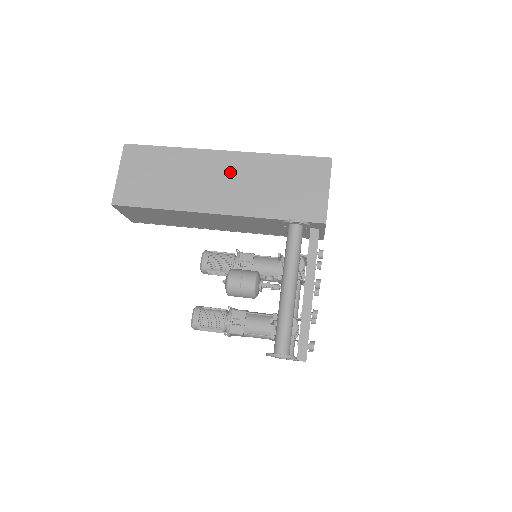
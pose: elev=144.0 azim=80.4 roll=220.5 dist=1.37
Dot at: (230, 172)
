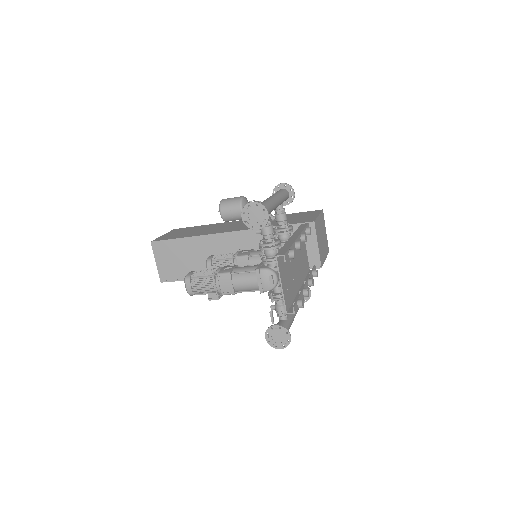
Dot at: occluded
